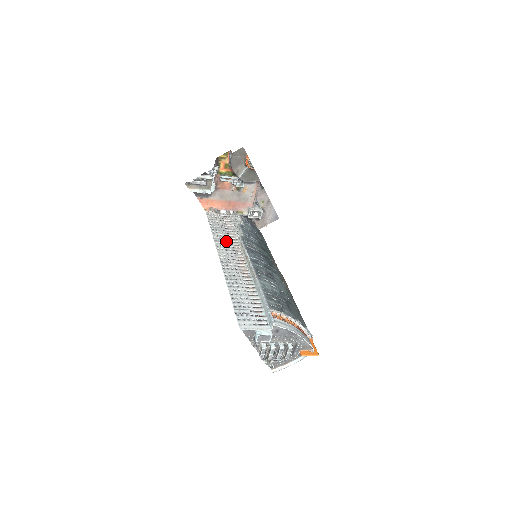
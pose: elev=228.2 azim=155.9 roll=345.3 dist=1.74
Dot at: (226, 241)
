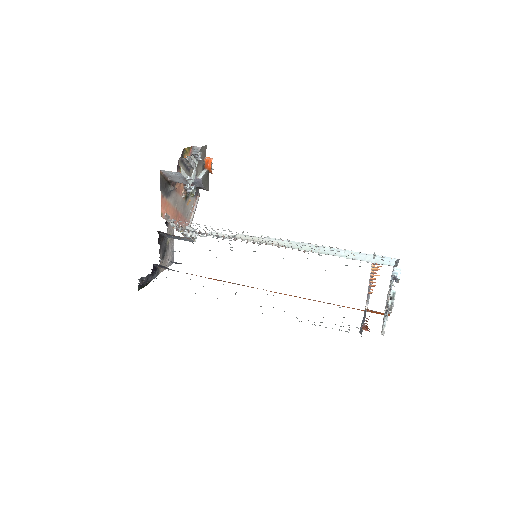
Dot at: occluded
